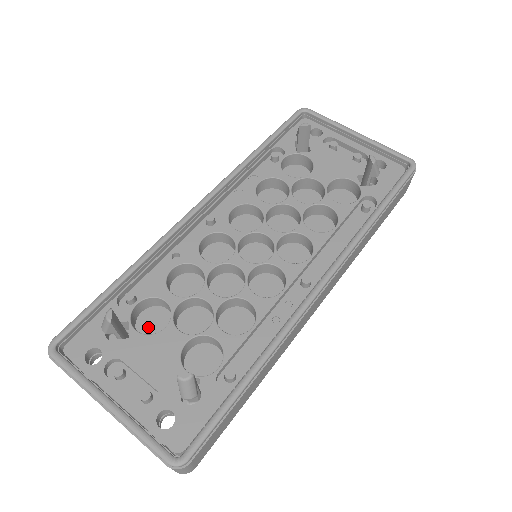
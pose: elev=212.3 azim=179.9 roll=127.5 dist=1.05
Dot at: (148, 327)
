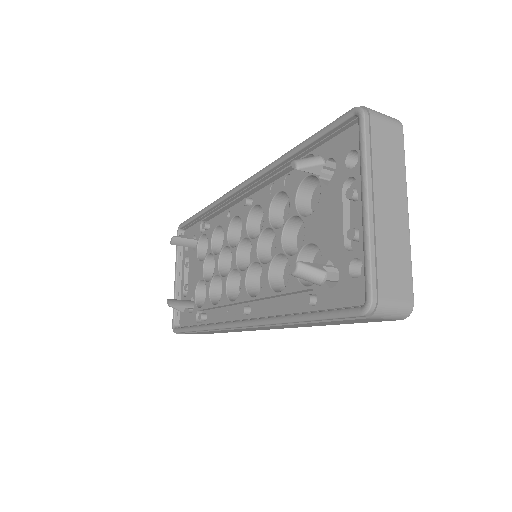
Dot at: occluded
